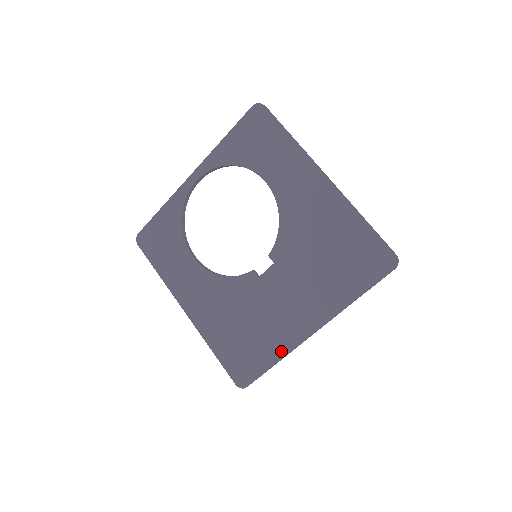
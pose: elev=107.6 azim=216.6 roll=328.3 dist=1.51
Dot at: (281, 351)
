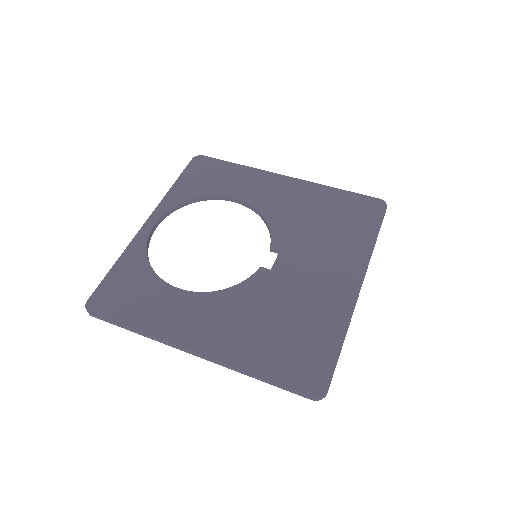
Dot at: (341, 322)
